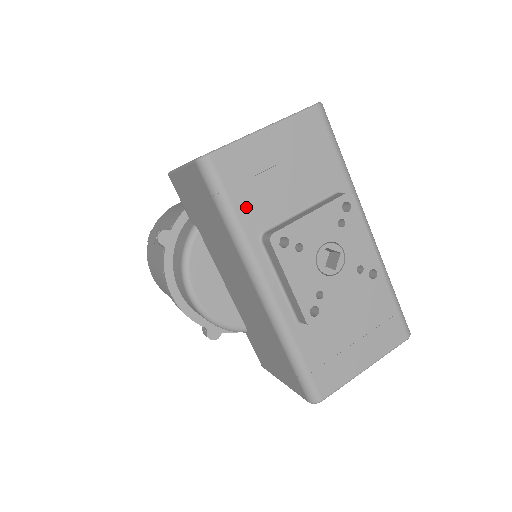
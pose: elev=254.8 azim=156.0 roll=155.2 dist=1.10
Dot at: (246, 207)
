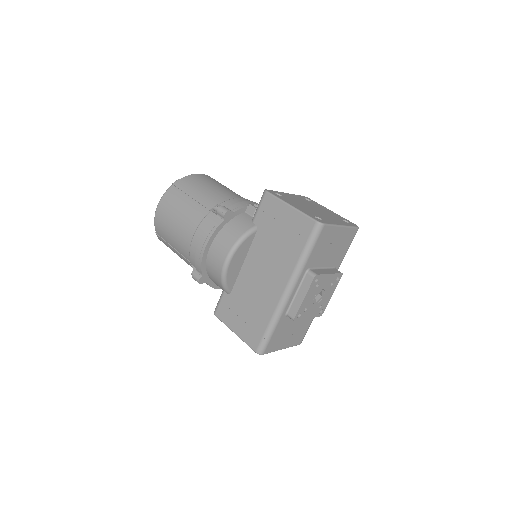
Dot at: (314, 254)
